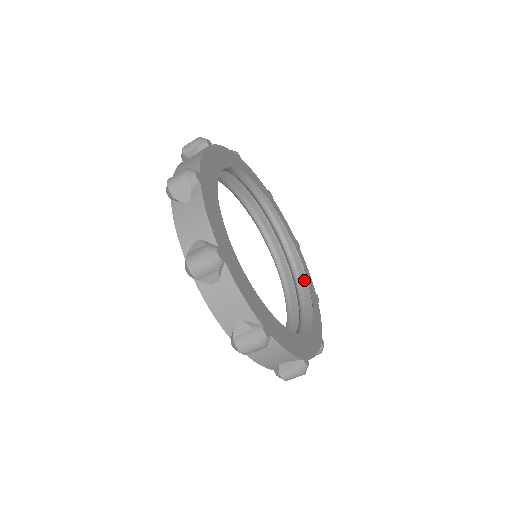
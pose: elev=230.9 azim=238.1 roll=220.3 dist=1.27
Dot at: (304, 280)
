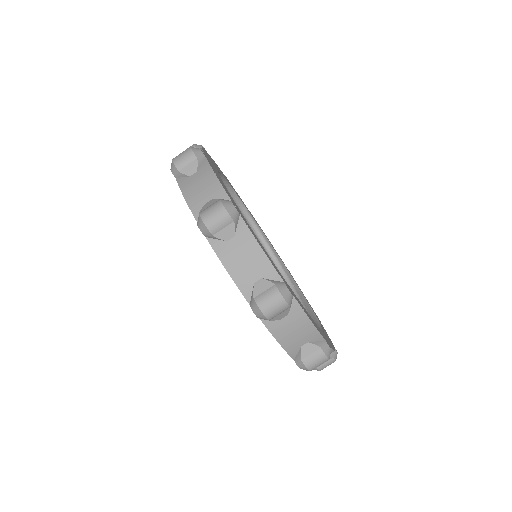
Dot at: occluded
